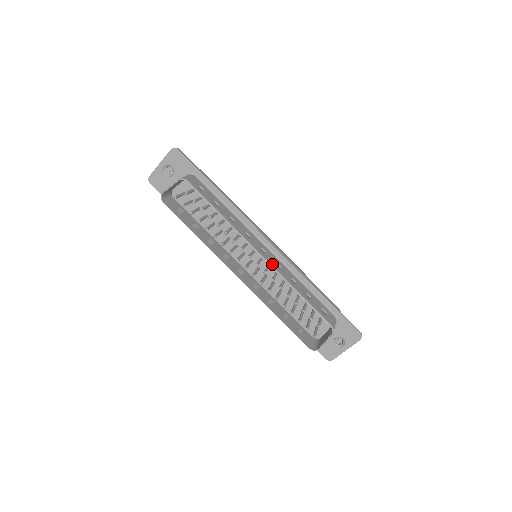
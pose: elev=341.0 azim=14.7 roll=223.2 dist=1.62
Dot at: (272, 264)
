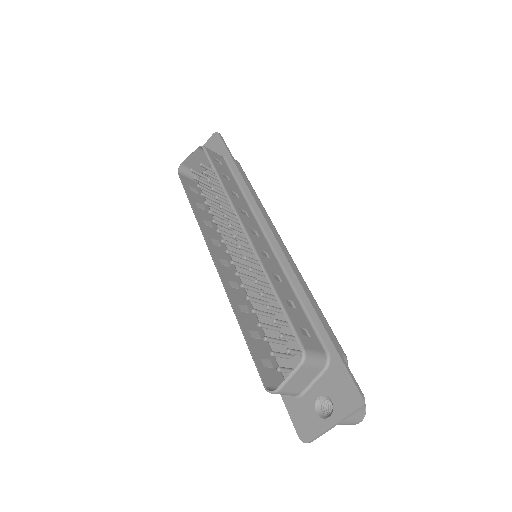
Dot at: (255, 244)
